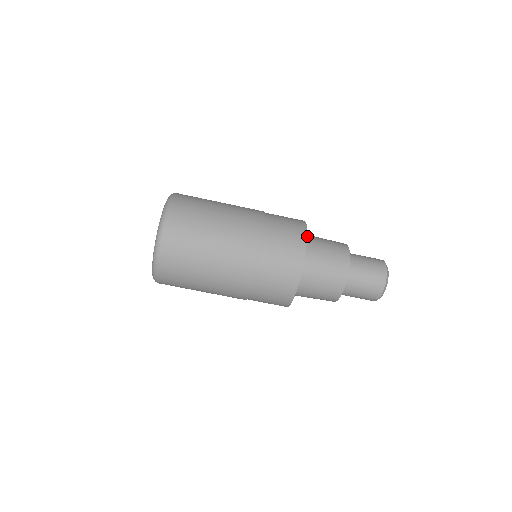
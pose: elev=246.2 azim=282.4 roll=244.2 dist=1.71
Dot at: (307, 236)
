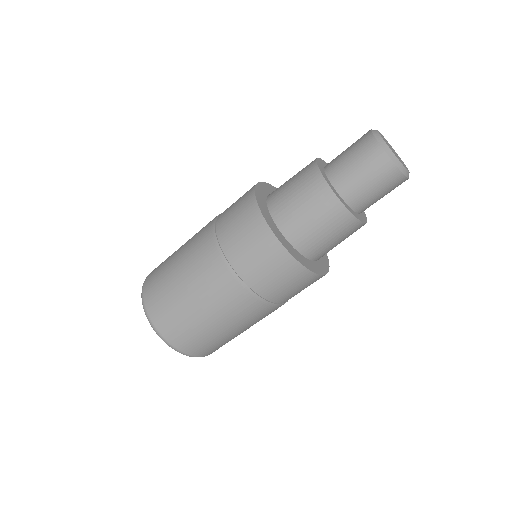
Dot at: (271, 201)
